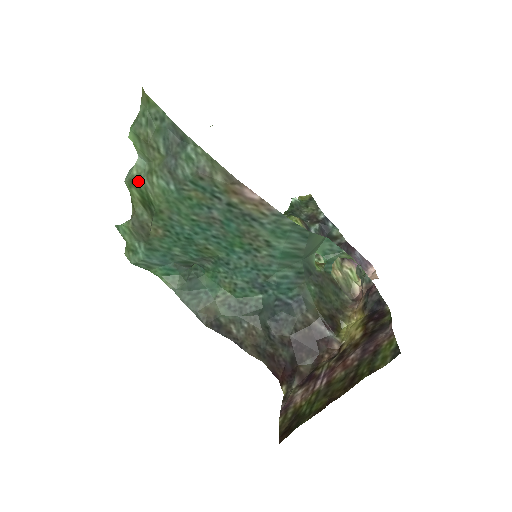
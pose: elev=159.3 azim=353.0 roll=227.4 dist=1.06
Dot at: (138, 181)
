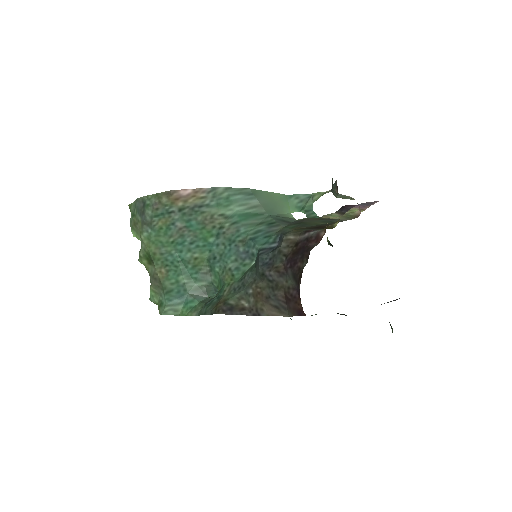
Dot at: (142, 251)
